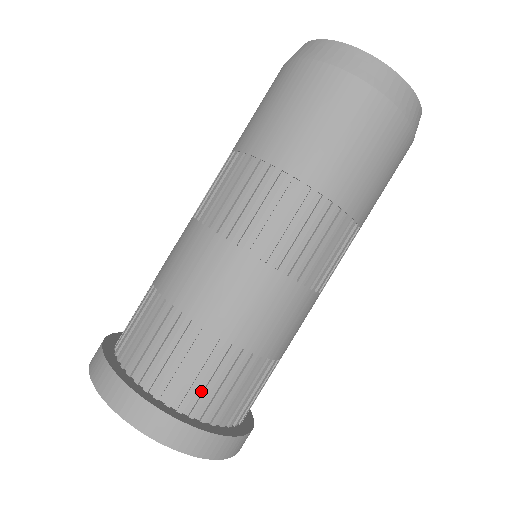
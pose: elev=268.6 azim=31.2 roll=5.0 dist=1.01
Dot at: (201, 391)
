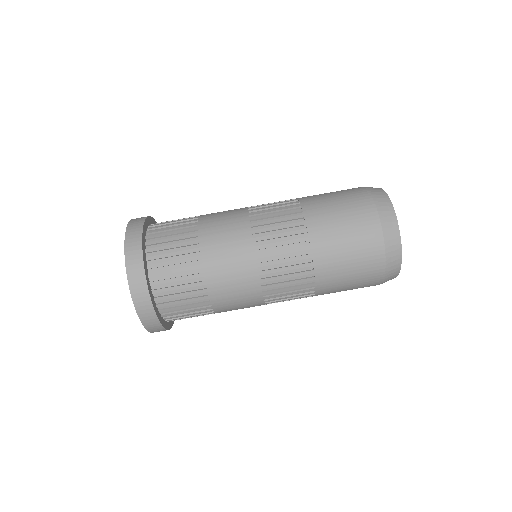
Dot at: (171, 293)
